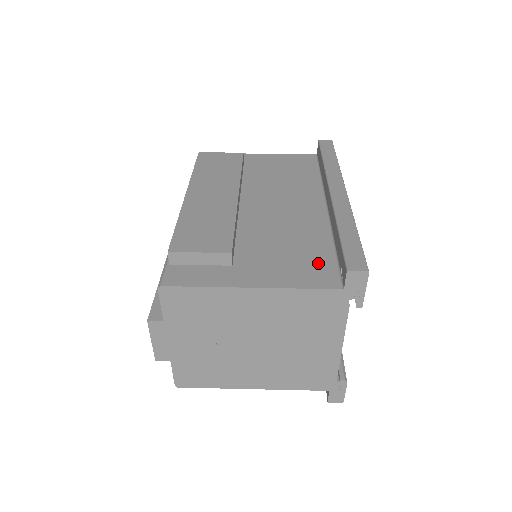
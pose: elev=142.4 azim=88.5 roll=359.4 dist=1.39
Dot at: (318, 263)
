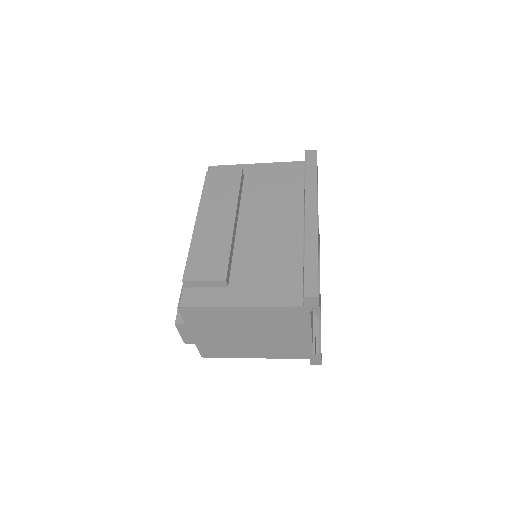
Dot at: (289, 283)
